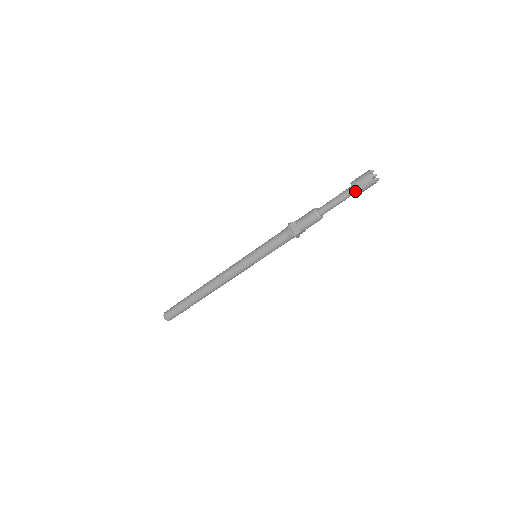
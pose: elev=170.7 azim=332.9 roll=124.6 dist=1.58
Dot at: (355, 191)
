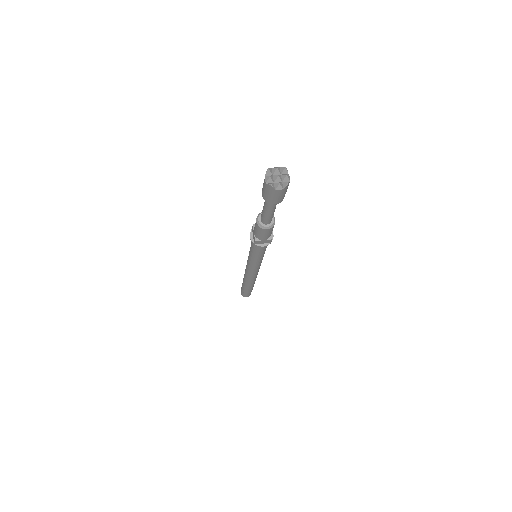
Dot at: (264, 199)
